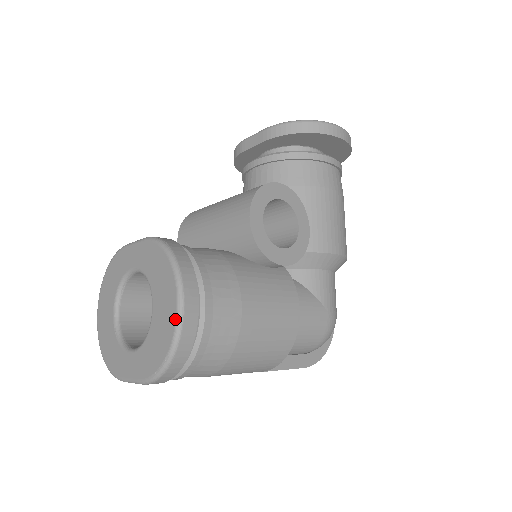
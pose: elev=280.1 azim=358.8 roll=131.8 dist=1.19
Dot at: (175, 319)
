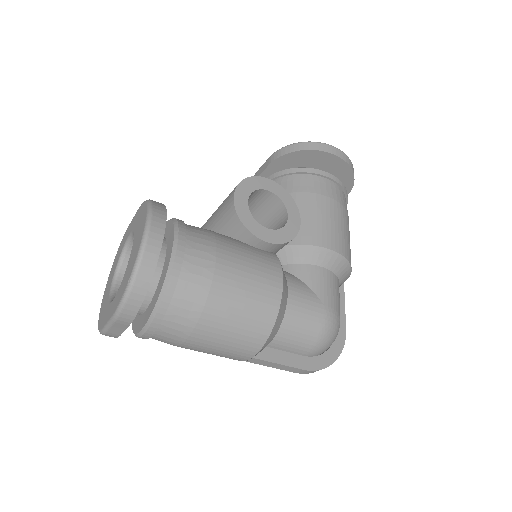
Dot at: (140, 243)
